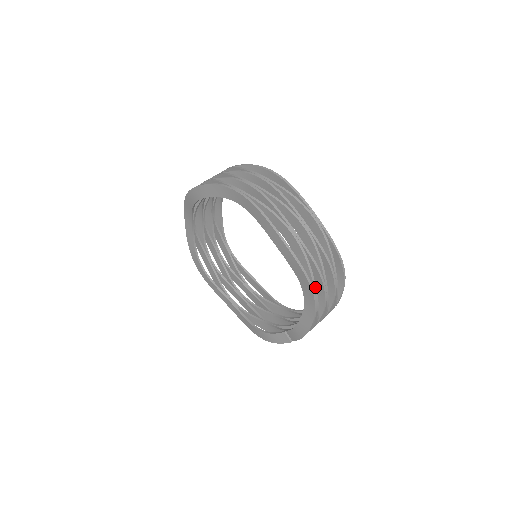
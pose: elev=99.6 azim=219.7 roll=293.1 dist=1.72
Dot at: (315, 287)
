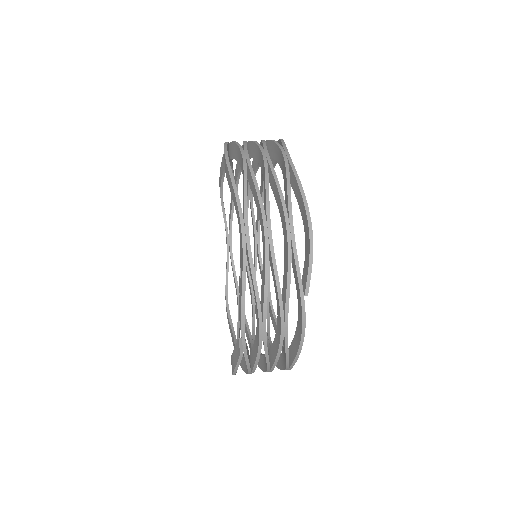
Dot at: (246, 213)
